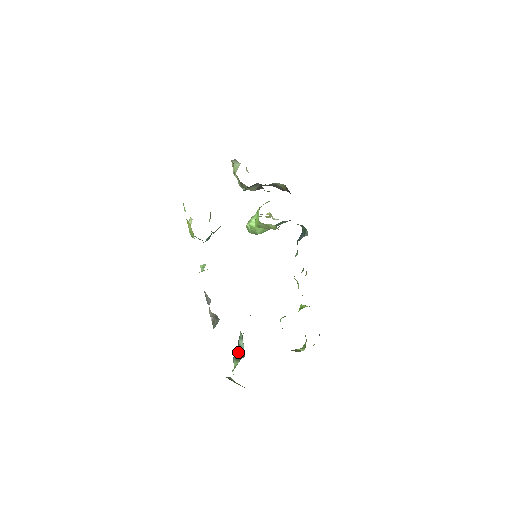
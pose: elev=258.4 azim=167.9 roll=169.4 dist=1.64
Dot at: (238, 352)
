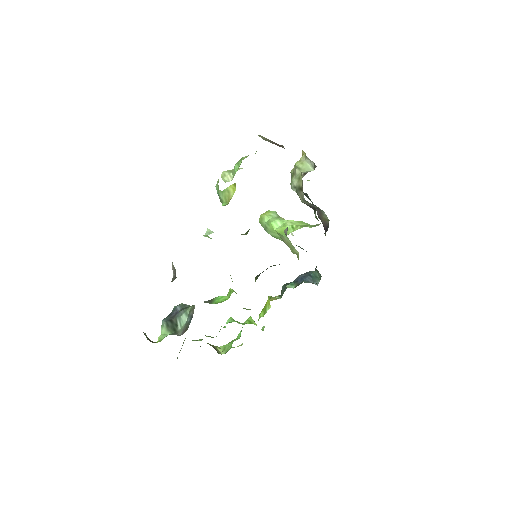
Dot at: (173, 321)
